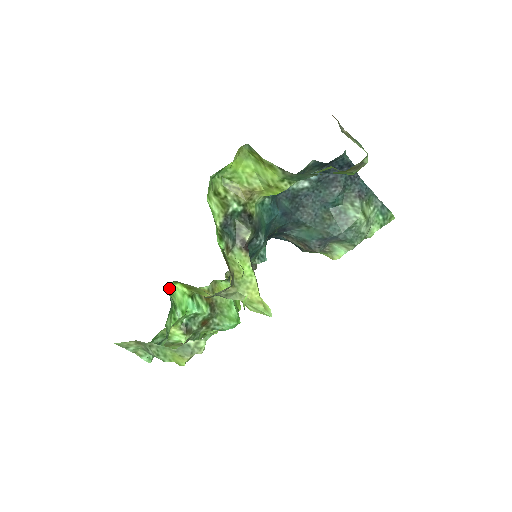
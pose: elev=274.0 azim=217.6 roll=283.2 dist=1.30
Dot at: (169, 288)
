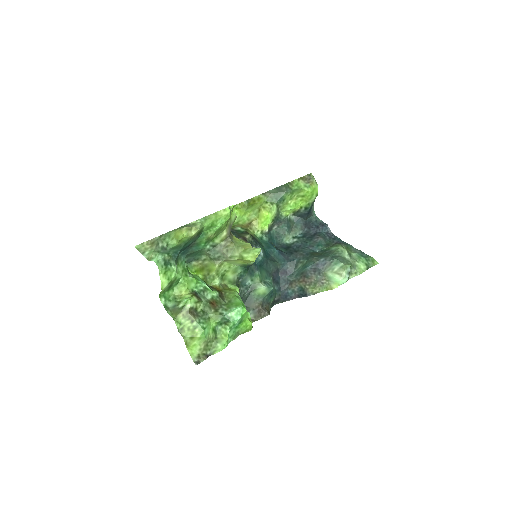
Dot at: occluded
